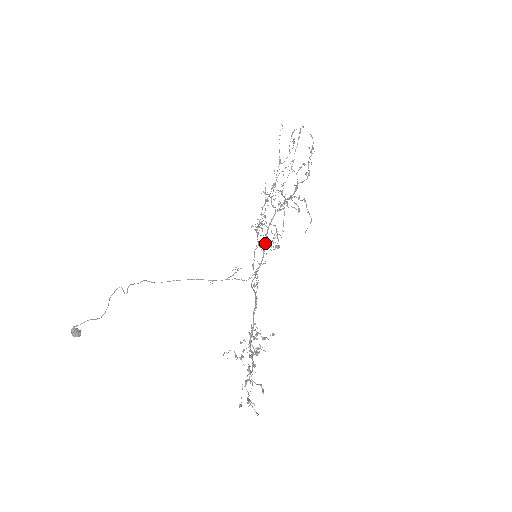
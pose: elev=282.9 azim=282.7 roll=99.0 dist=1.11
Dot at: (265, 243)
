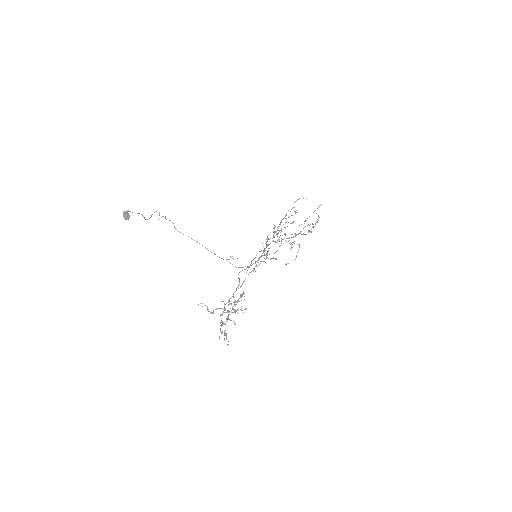
Dot at: occluded
